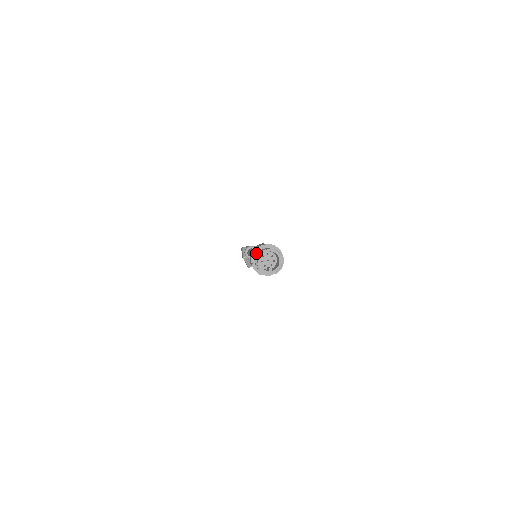
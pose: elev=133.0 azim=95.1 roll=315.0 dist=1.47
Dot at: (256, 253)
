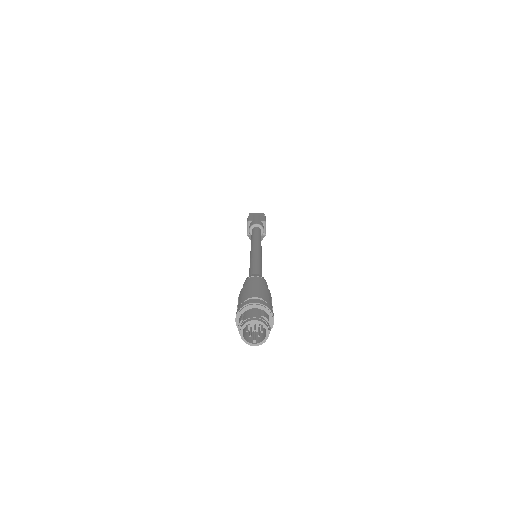
Dot at: (241, 312)
